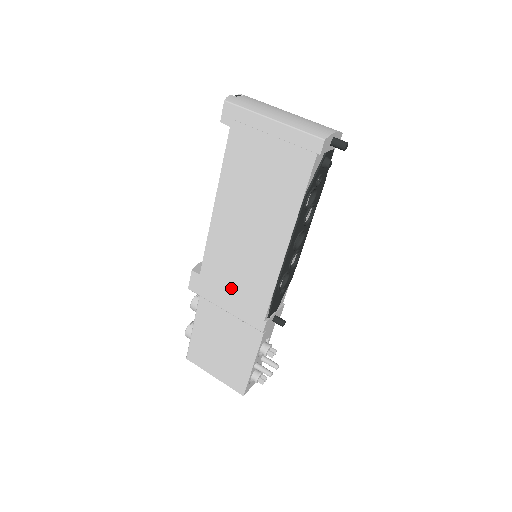
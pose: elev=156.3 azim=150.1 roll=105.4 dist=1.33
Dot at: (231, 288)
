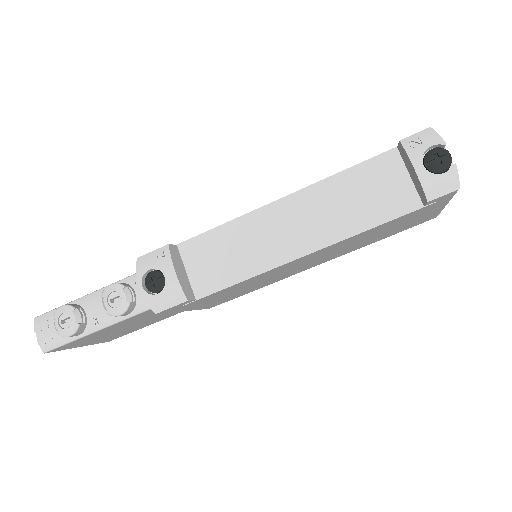
Dot at: occluded
